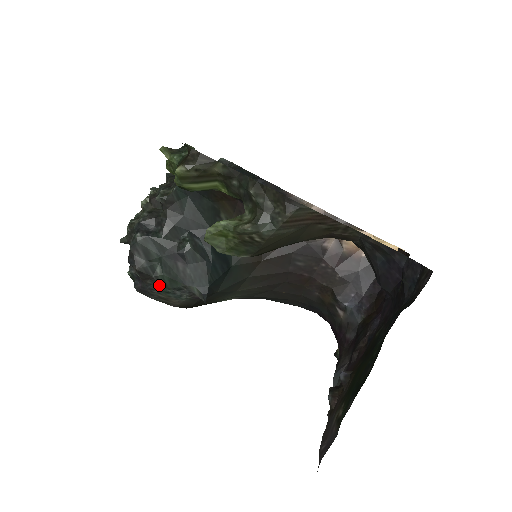
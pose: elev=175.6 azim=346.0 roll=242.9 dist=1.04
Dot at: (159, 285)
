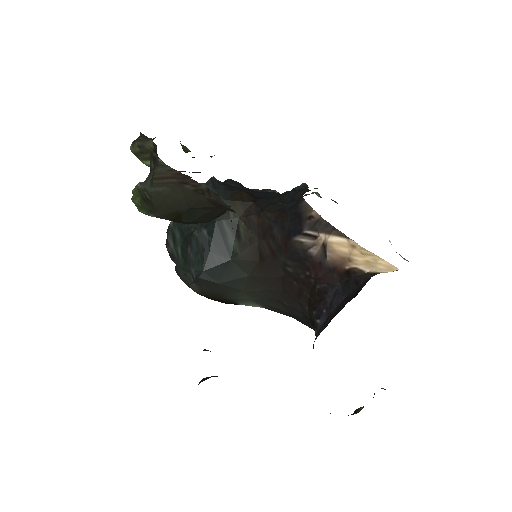
Dot at: (180, 267)
